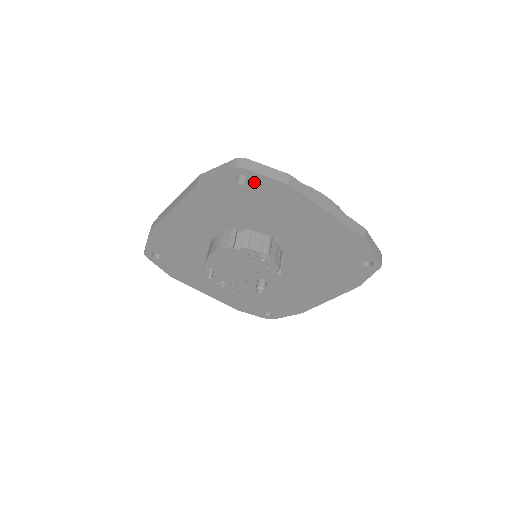
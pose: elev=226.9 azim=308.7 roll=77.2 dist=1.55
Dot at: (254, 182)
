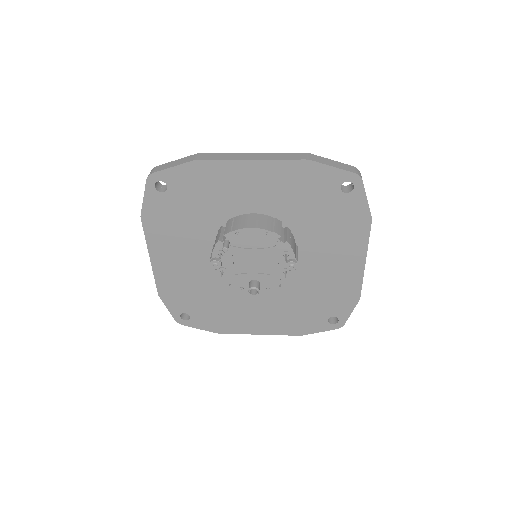
Dot at: (353, 196)
